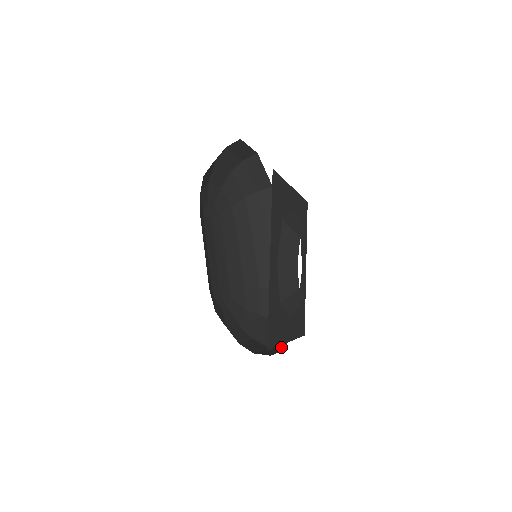
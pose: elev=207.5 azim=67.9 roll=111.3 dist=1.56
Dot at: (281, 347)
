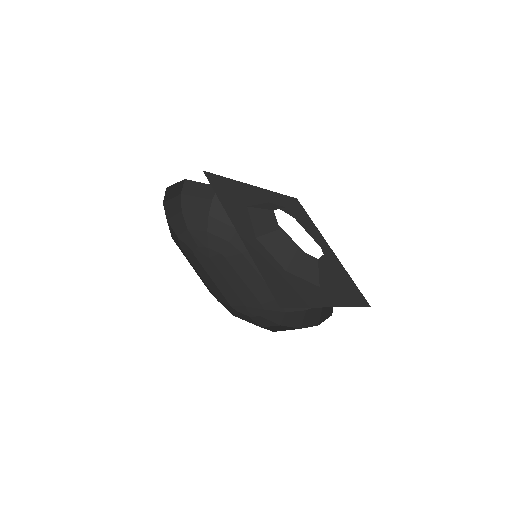
Dot at: (328, 317)
